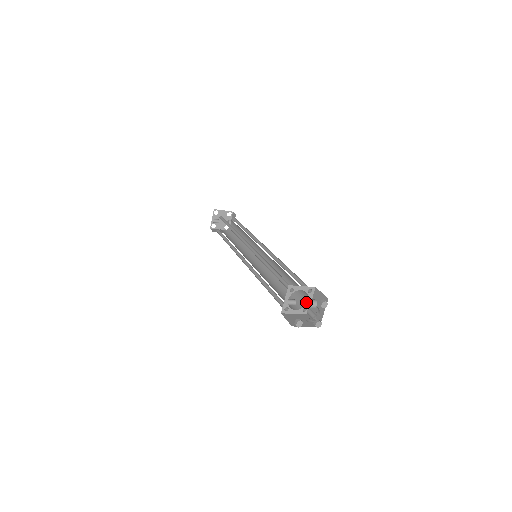
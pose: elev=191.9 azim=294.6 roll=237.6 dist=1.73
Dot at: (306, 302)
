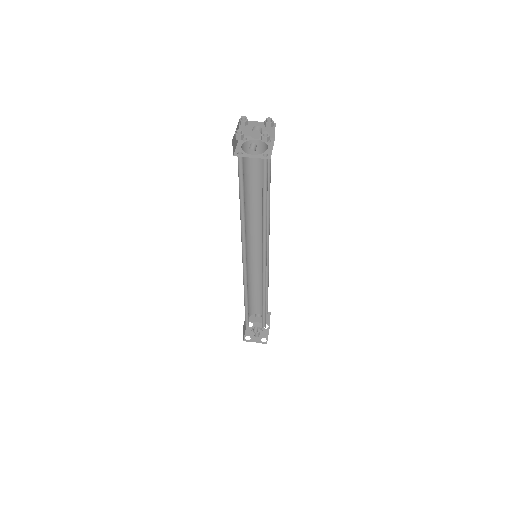
Dot at: (265, 342)
